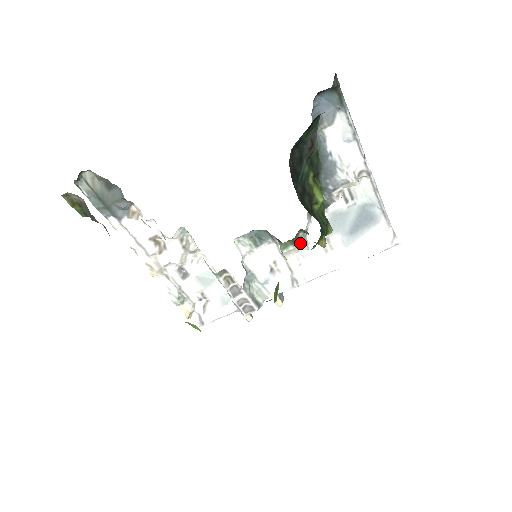
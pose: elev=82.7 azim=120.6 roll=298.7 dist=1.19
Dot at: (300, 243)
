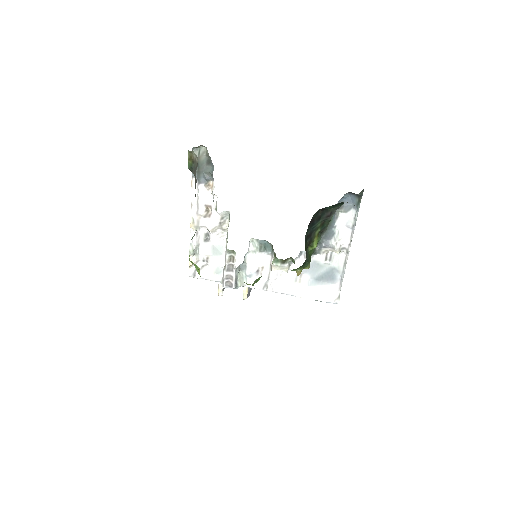
Dot at: (286, 265)
